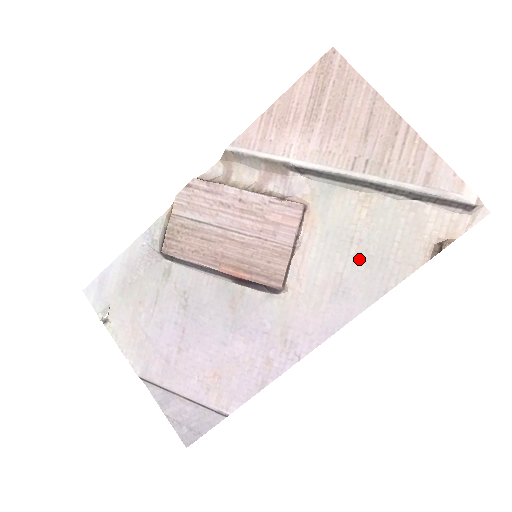
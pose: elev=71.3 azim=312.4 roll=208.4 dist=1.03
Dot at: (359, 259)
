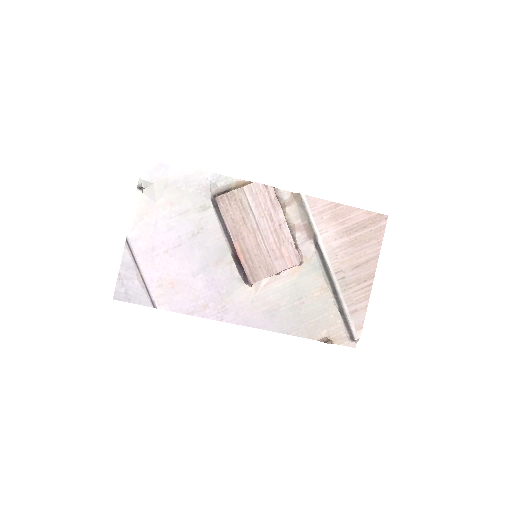
Dot at: (294, 309)
